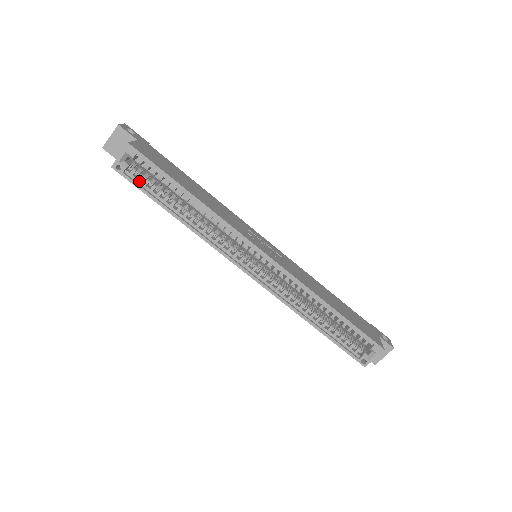
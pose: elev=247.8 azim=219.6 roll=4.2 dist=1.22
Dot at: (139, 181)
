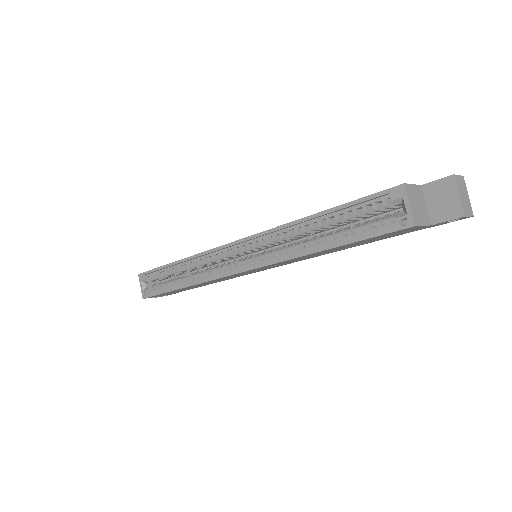
Dot at: (158, 290)
